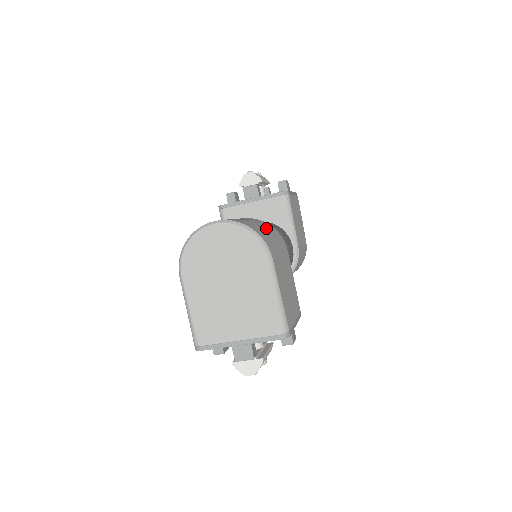
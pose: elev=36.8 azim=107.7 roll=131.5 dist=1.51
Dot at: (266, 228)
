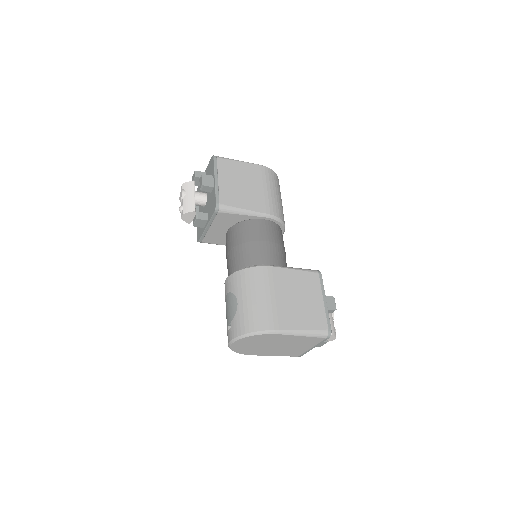
Dot at: (249, 293)
